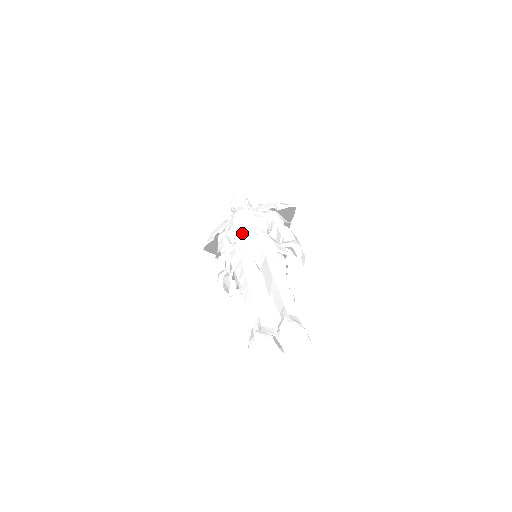
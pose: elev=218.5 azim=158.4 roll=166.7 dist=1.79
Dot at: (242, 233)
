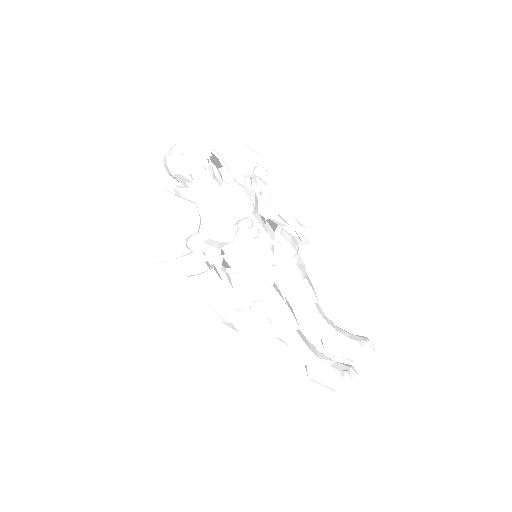
Dot at: (252, 237)
